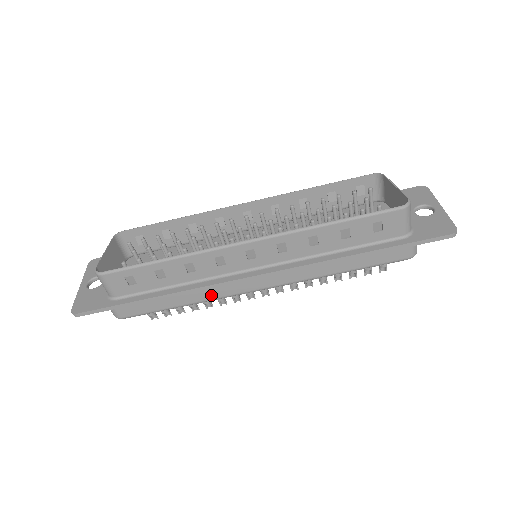
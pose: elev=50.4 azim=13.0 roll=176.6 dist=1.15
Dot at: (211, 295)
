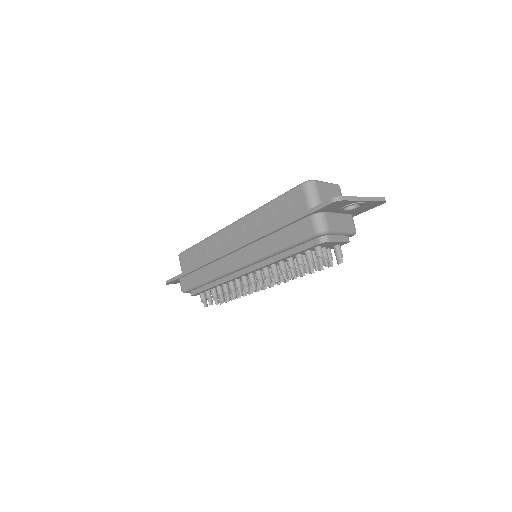
Dot at: (214, 272)
